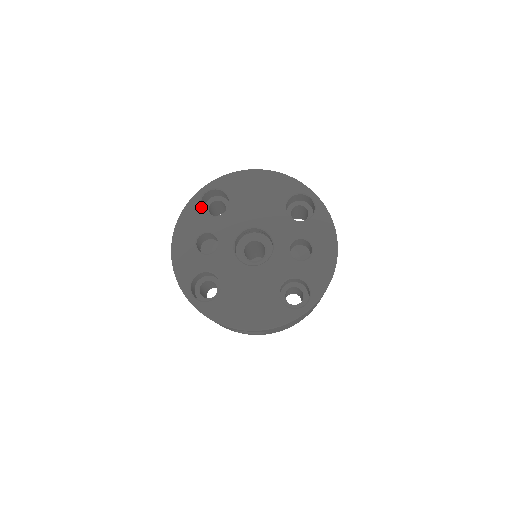
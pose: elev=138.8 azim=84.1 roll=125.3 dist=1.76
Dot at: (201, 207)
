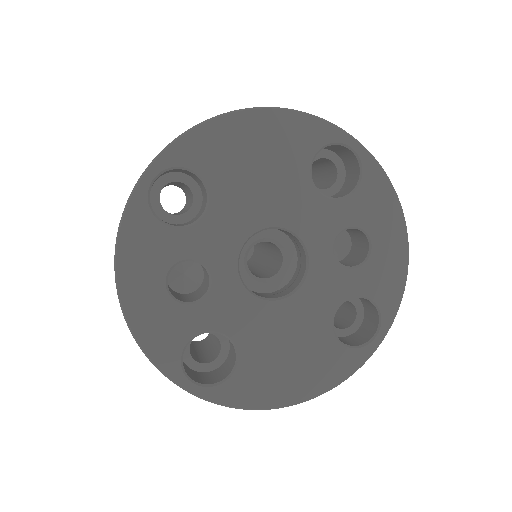
Dot at: (154, 214)
